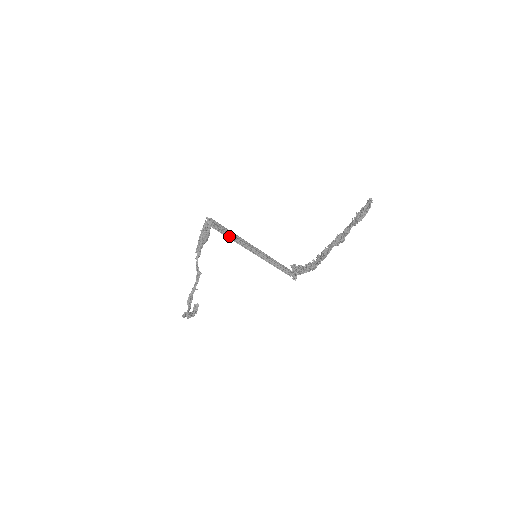
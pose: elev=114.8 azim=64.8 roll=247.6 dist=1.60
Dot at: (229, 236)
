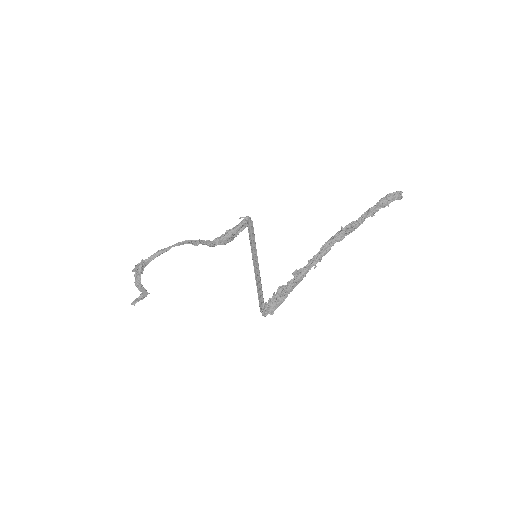
Dot at: (252, 233)
